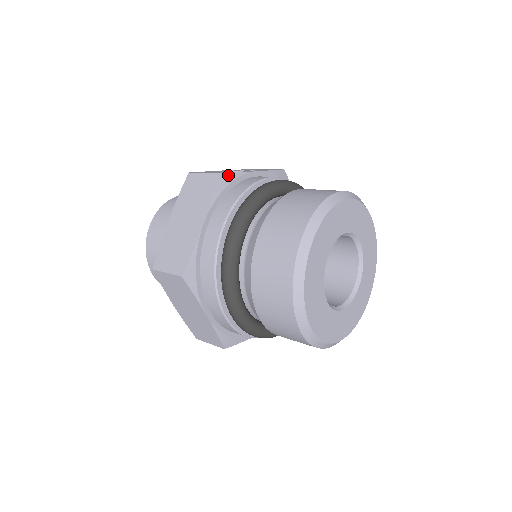
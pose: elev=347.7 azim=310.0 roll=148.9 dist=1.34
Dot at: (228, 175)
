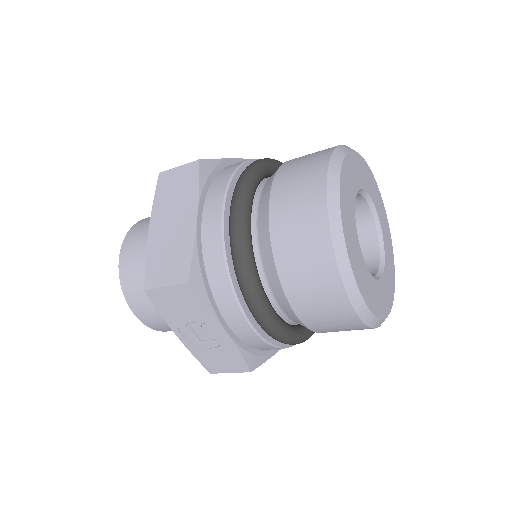
Dot at: occluded
